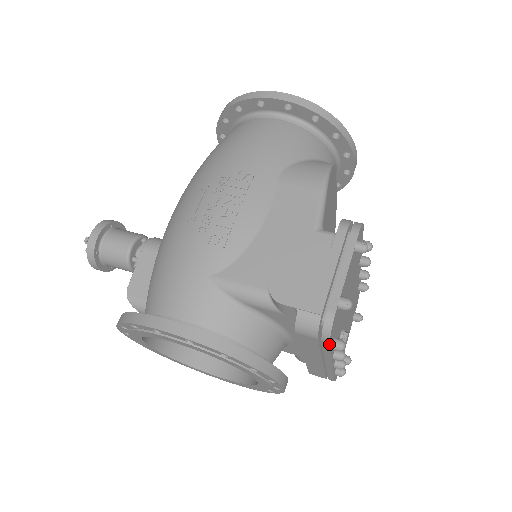
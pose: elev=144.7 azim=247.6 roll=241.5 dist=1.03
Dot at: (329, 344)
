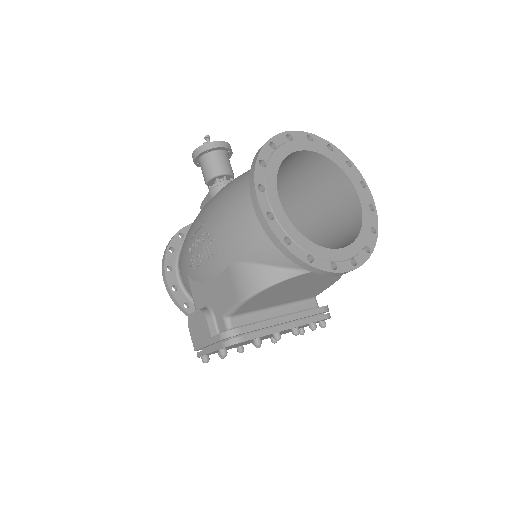
Dot at: occluded
